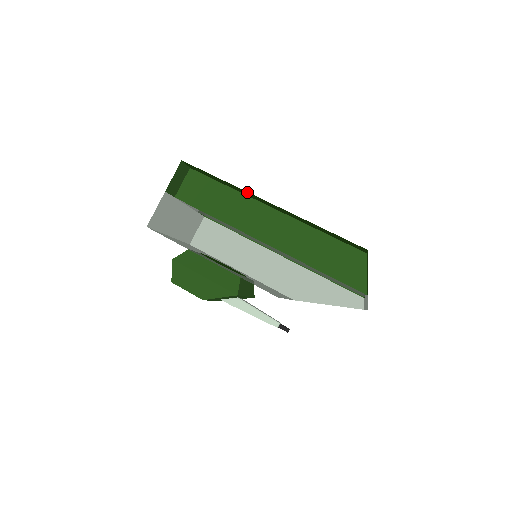
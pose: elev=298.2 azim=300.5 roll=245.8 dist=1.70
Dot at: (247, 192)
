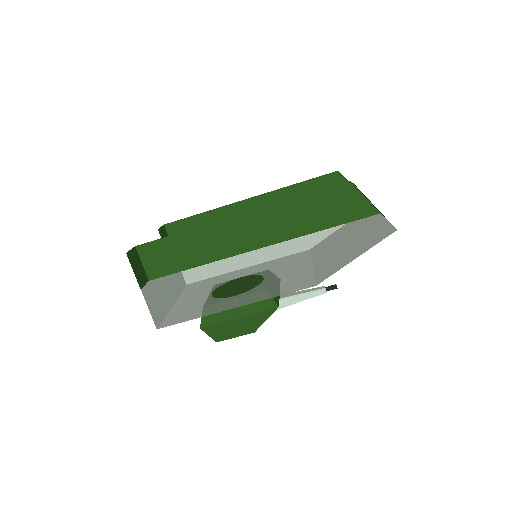
Dot at: occluded
